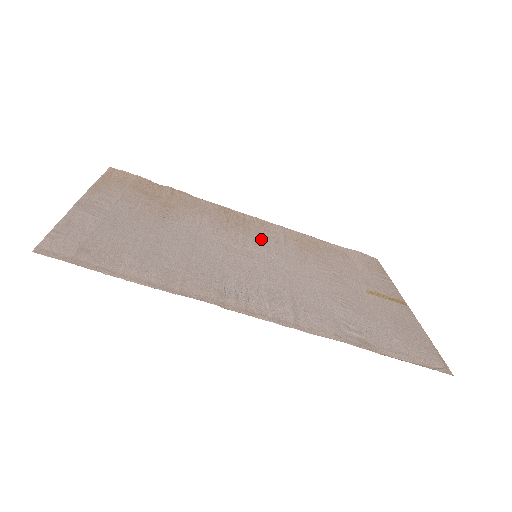
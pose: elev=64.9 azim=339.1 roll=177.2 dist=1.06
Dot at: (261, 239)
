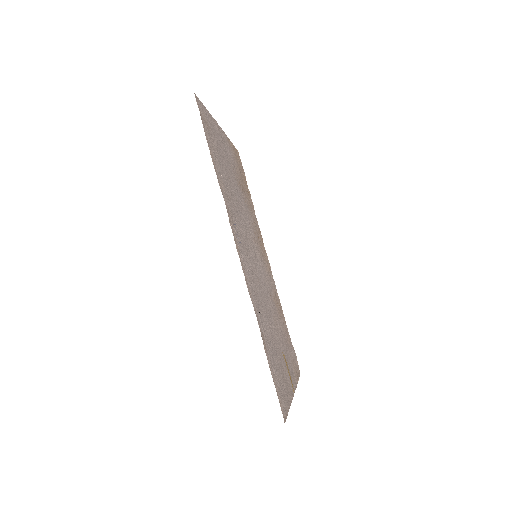
Dot at: occluded
